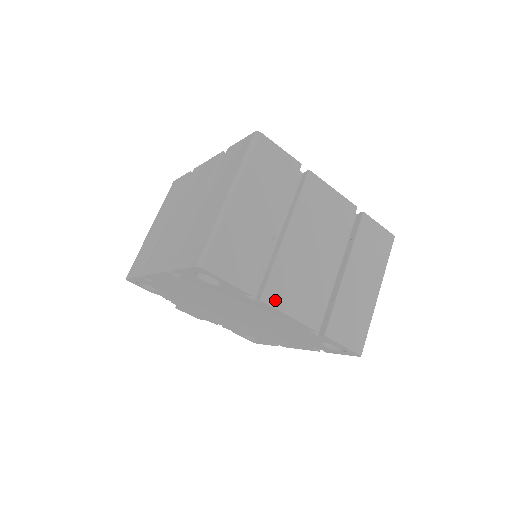
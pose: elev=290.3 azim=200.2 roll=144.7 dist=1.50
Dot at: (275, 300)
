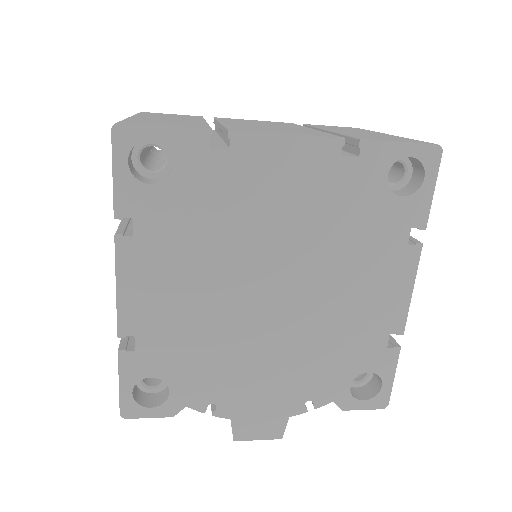
Dot at: (251, 131)
